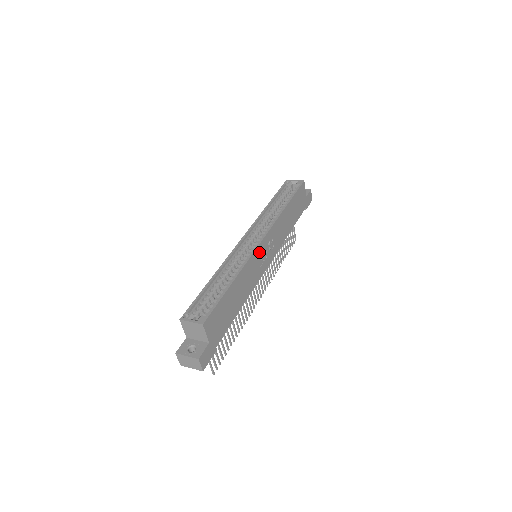
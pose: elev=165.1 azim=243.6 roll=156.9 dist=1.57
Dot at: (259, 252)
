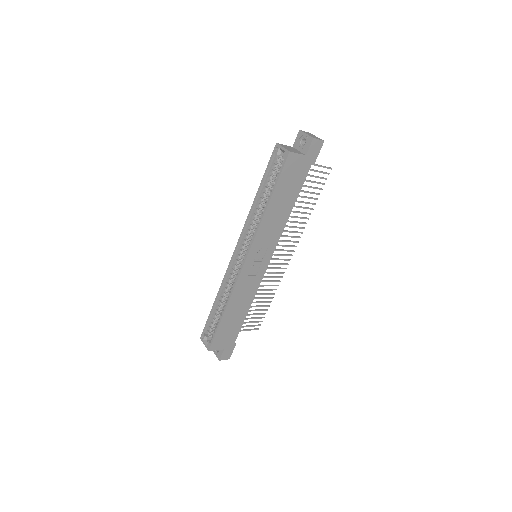
Dot at: (246, 272)
